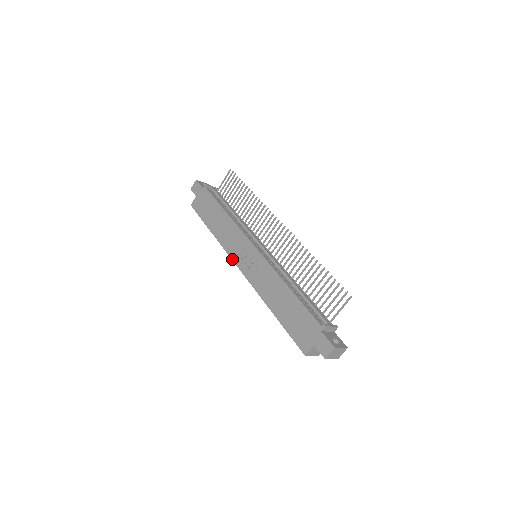
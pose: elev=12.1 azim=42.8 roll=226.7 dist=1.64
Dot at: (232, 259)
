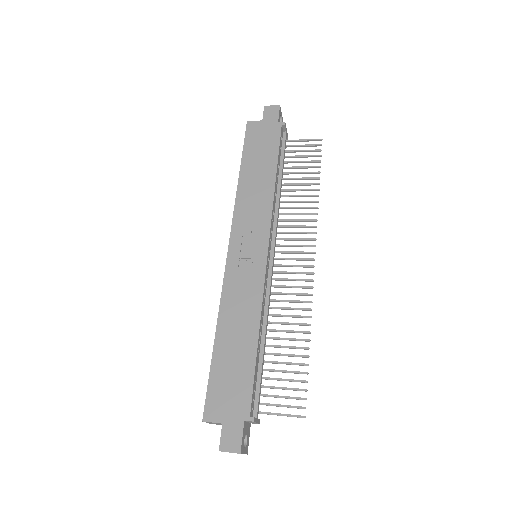
Dot at: (231, 231)
